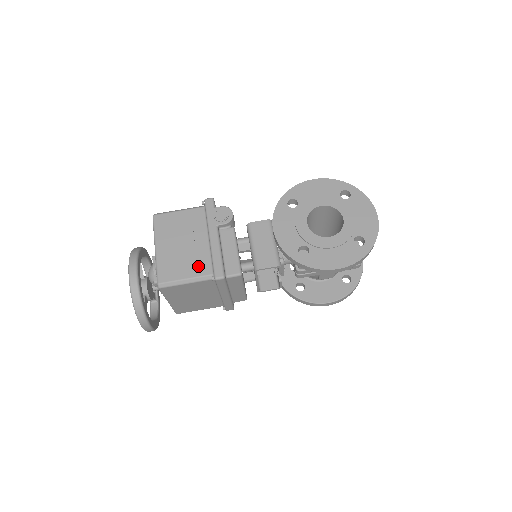
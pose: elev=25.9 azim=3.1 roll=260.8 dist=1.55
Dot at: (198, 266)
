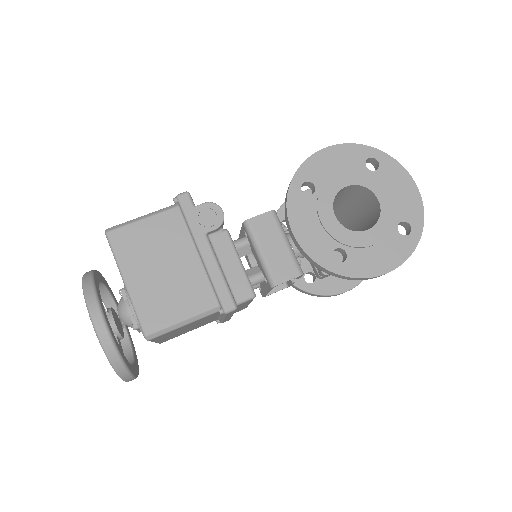
Dot at: (195, 298)
